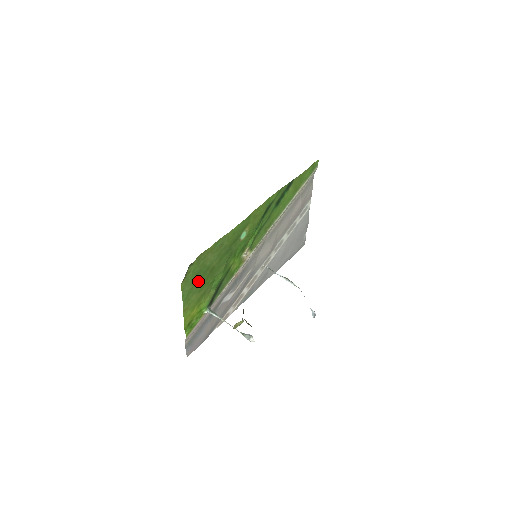
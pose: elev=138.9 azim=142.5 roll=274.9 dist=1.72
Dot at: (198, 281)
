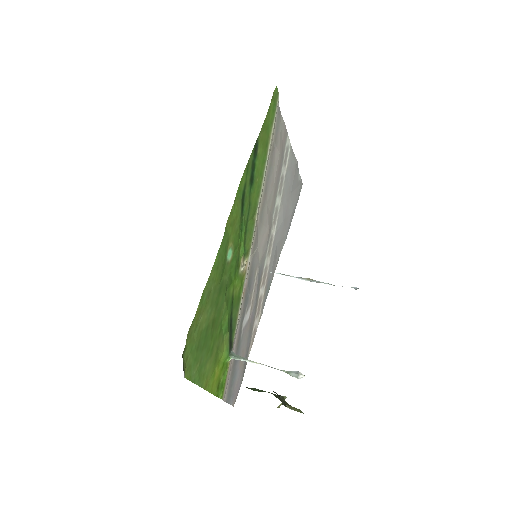
Dot at: (203, 350)
